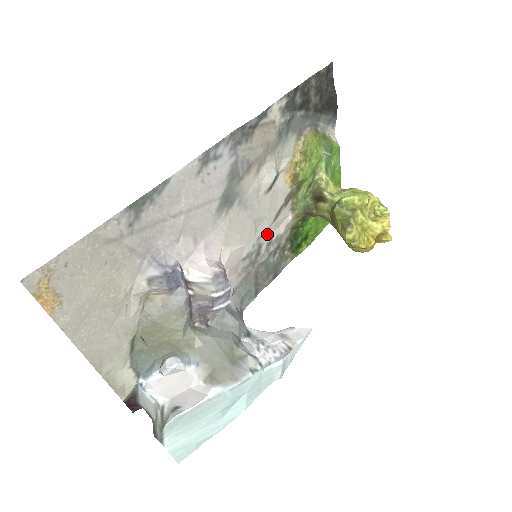
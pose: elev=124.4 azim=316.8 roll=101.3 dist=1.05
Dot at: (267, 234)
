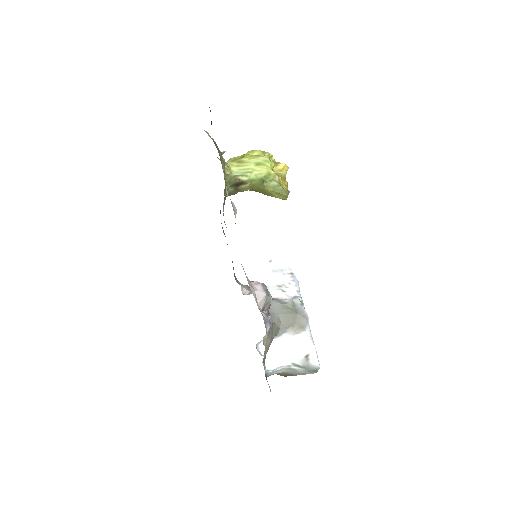
Dot at: occluded
